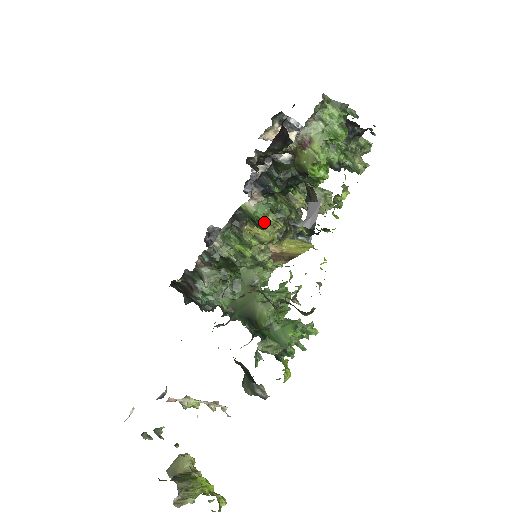
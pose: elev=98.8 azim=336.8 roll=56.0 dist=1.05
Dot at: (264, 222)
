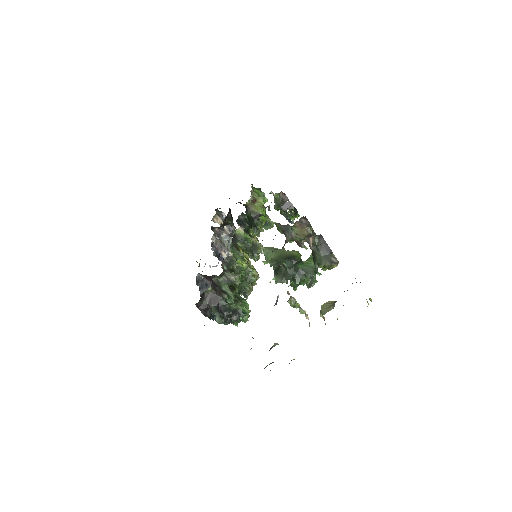
Dot at: (250, 240)
